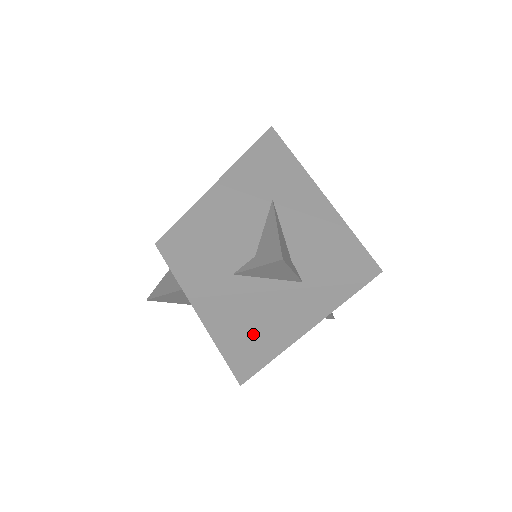
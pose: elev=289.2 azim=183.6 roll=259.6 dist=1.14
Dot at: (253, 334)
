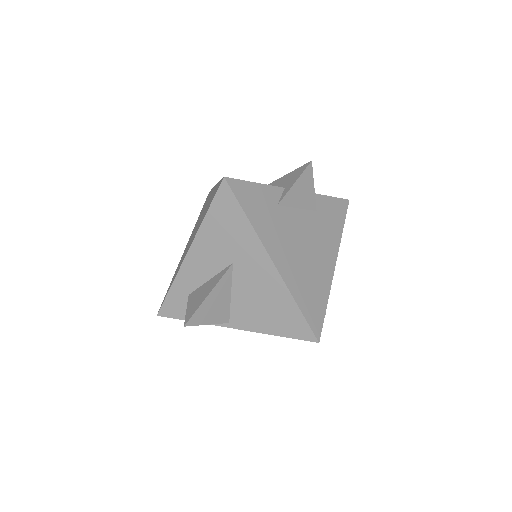
Dot at: (307, 269)
